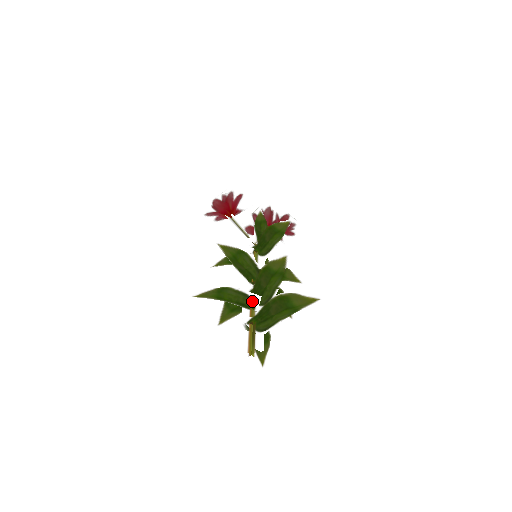
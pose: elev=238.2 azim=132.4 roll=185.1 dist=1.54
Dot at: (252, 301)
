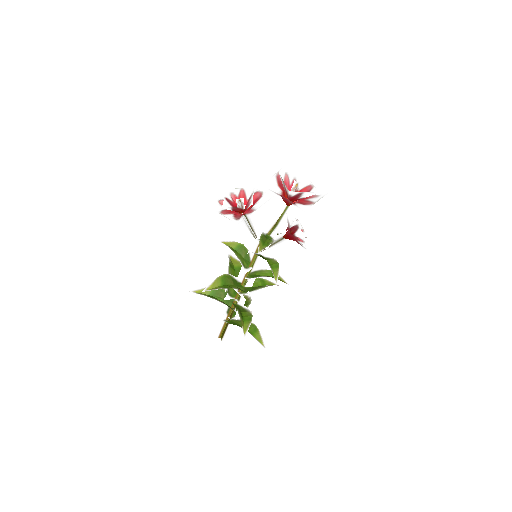
Dot at: (232, 308)
